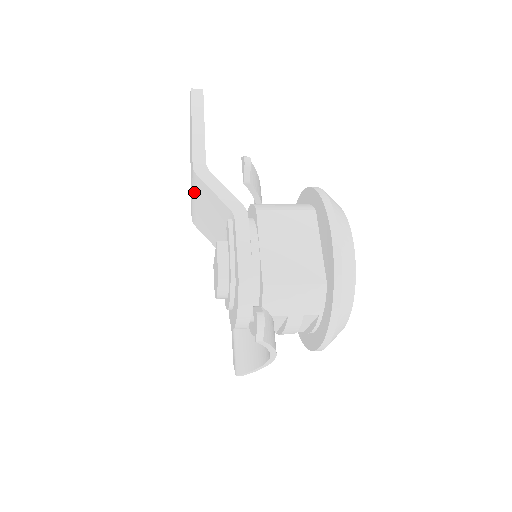
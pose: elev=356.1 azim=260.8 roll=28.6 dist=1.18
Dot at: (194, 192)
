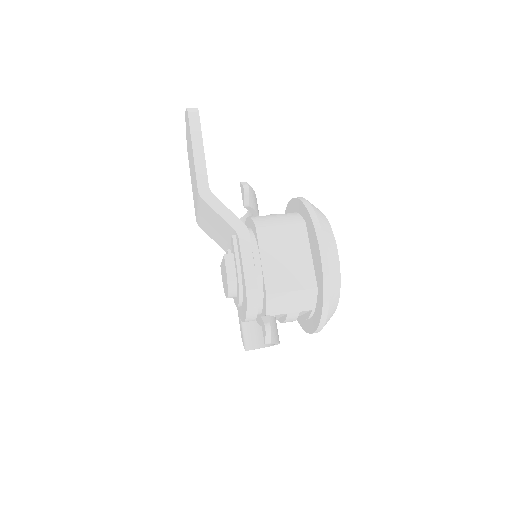
Dot at: (199, 208)
